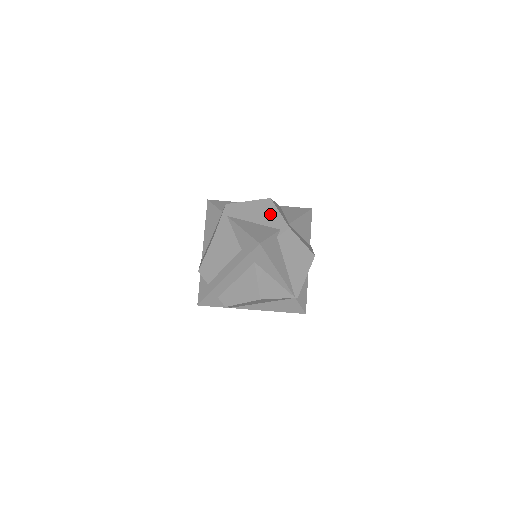
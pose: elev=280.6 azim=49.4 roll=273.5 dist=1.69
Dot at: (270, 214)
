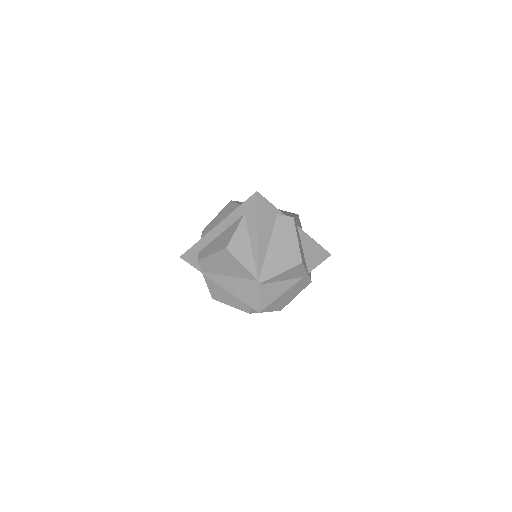
Dot at: (287, 213)
